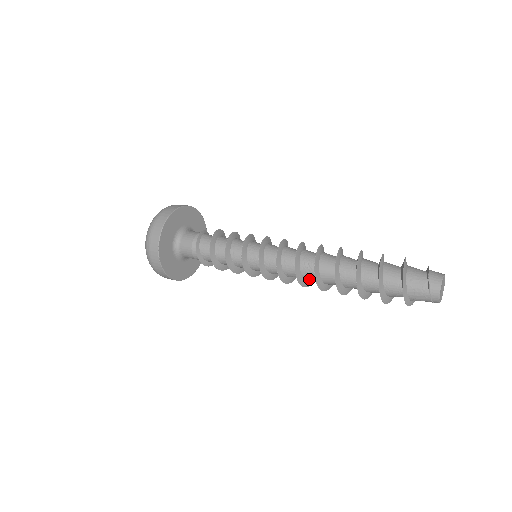
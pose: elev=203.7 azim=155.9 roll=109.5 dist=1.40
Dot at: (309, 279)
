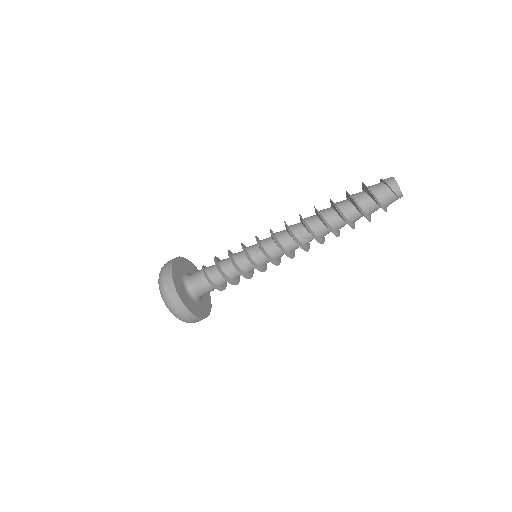
Dot at: (306, 242)
